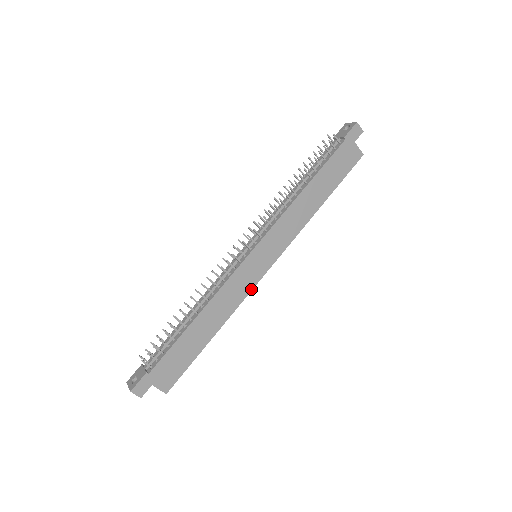
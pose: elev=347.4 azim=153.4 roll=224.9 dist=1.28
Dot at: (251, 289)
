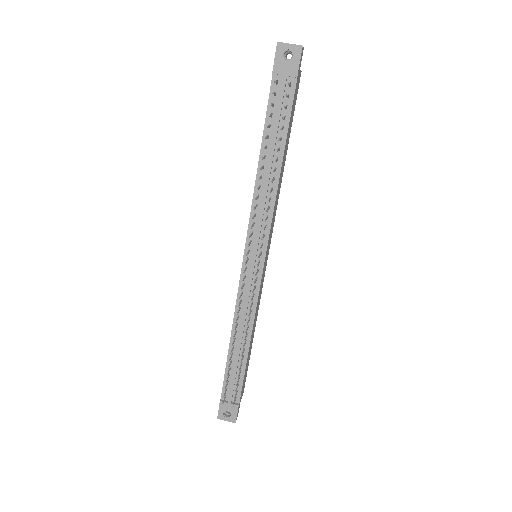
Dot at: (263, 281)
